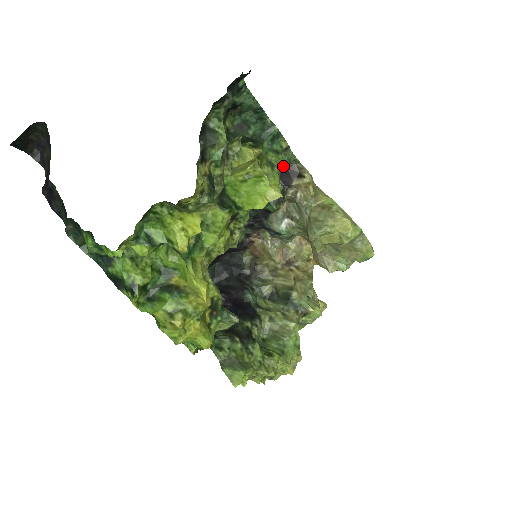
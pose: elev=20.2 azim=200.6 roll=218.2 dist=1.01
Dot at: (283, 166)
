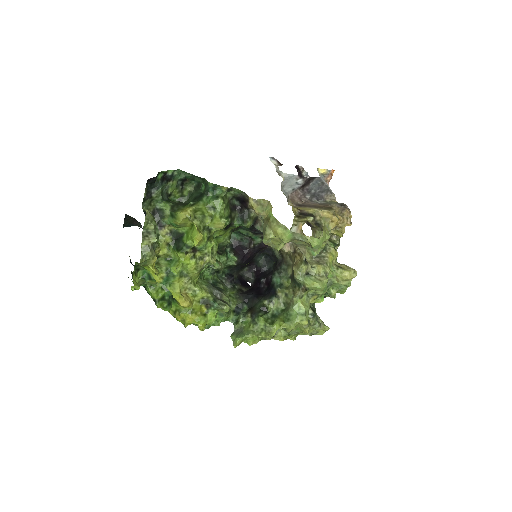
Dot at: (239, 197)
